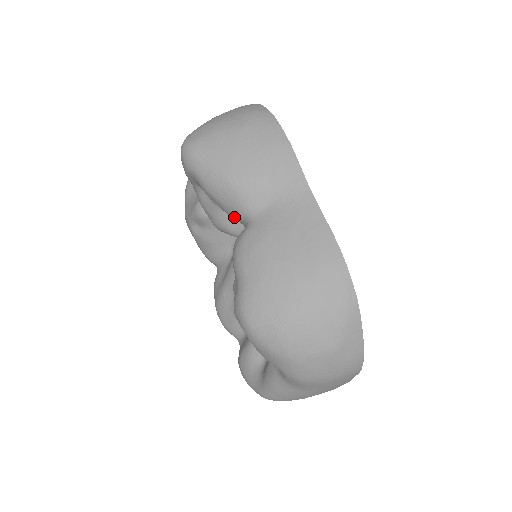
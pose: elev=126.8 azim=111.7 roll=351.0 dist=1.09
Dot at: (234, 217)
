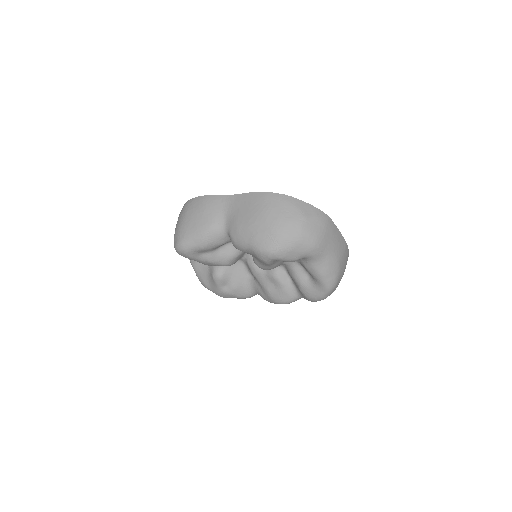
Dot at: (223, 242)
